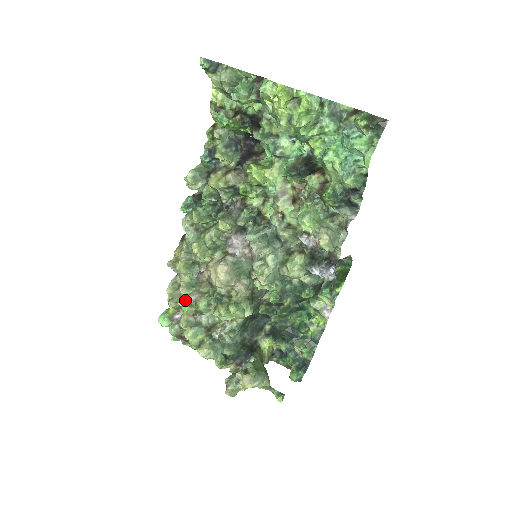
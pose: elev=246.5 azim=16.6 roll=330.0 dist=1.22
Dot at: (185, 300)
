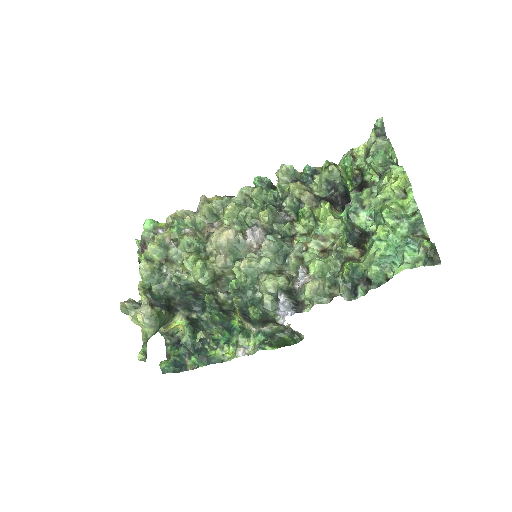
Dot at: (181, 225)
